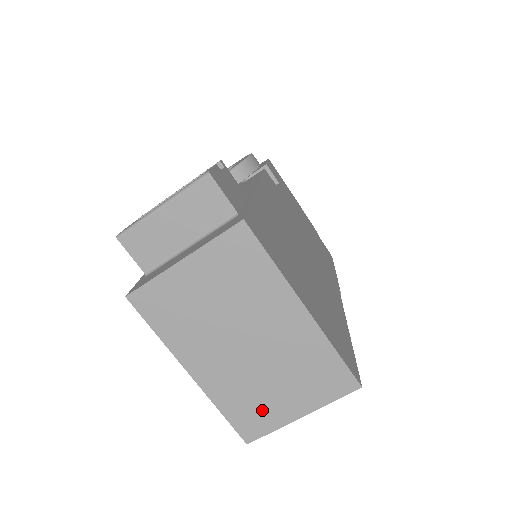
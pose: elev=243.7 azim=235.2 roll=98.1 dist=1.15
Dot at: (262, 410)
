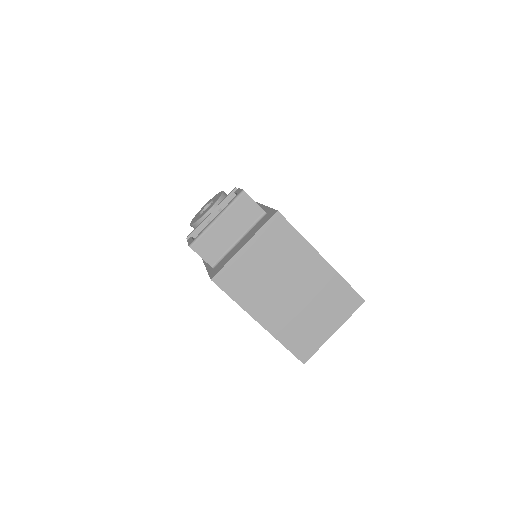
Dot at: (309, 336)
